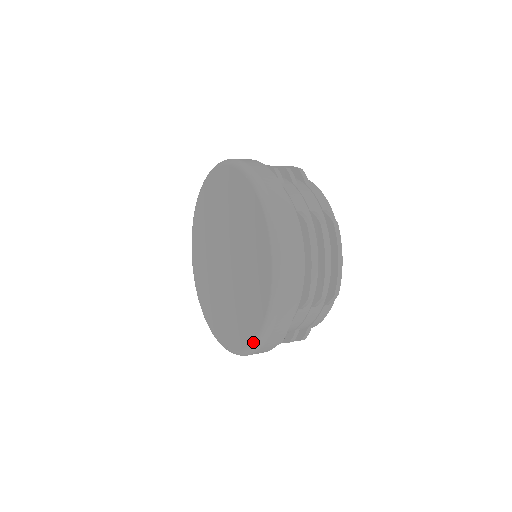
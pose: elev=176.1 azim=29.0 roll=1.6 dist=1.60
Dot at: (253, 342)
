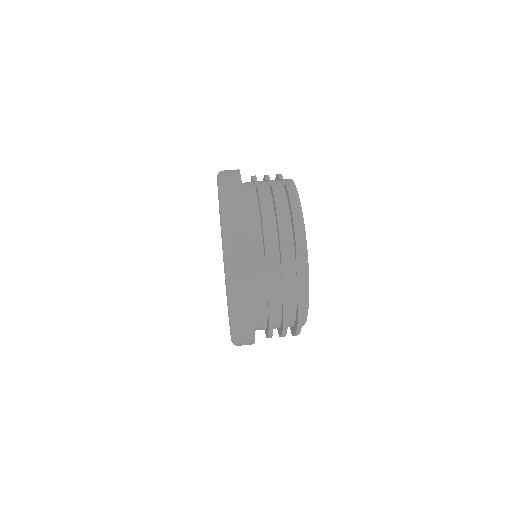
Dot at: (227, 303)
